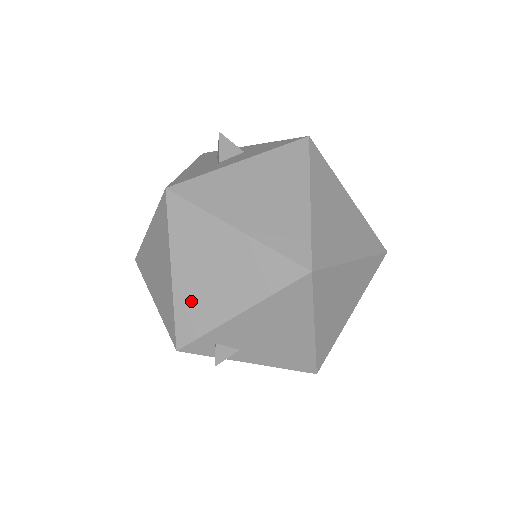
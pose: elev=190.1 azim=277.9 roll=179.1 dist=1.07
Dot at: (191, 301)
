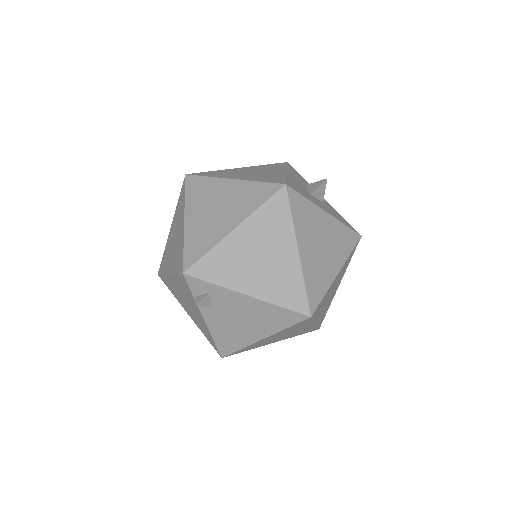
Dot at: (227, 257)
